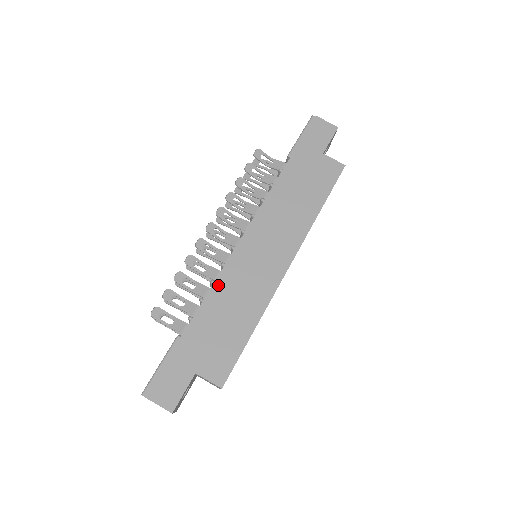
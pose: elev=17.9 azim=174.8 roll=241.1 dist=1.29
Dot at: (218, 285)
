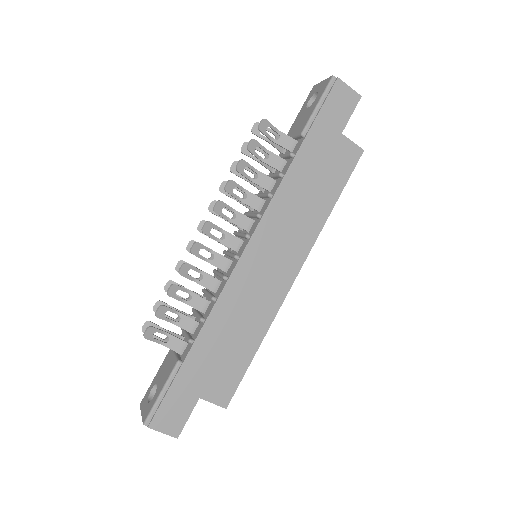
Dot at: (221, 304)
